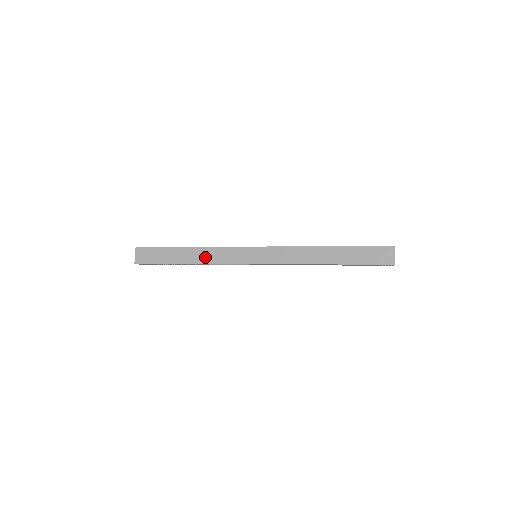
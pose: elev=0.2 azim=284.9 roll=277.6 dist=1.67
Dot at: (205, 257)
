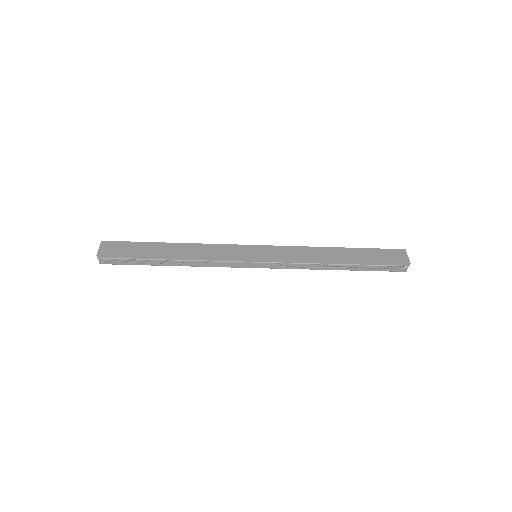
Dot at: (194, 252)
